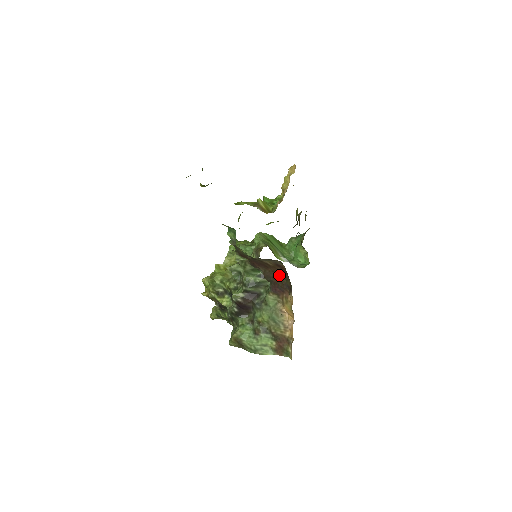
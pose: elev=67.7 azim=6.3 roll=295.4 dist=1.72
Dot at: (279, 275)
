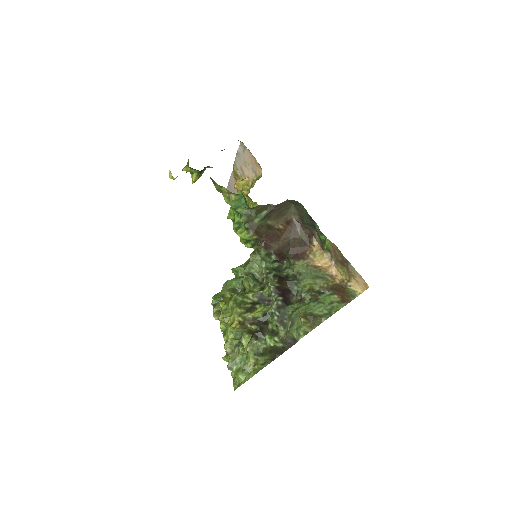
Dot at: (292, 238)
